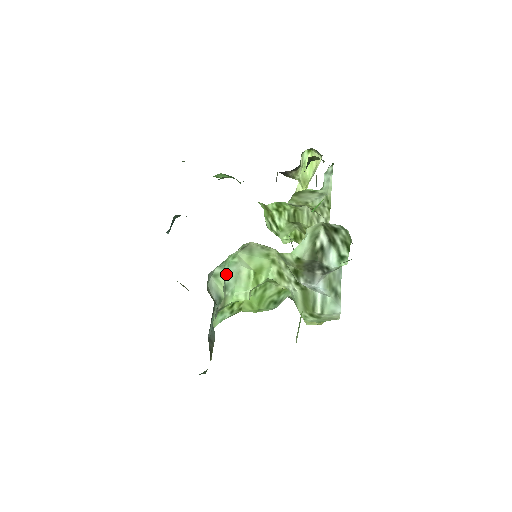
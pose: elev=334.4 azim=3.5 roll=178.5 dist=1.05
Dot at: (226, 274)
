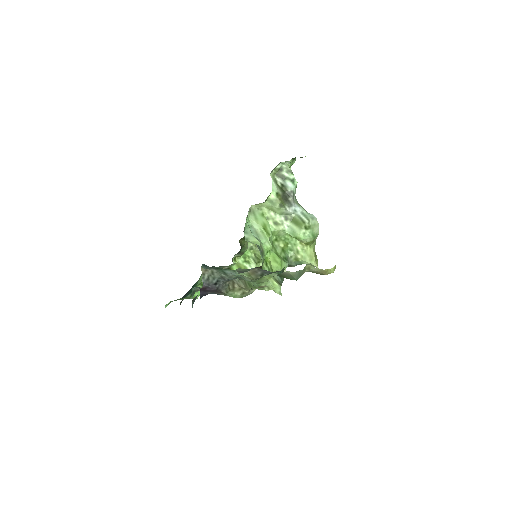
Dot at: (251, 233)
